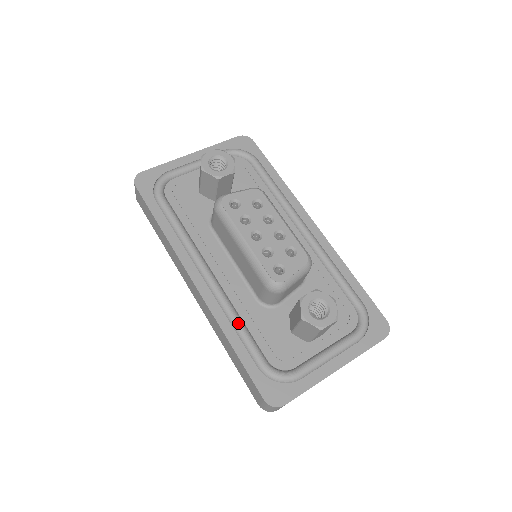
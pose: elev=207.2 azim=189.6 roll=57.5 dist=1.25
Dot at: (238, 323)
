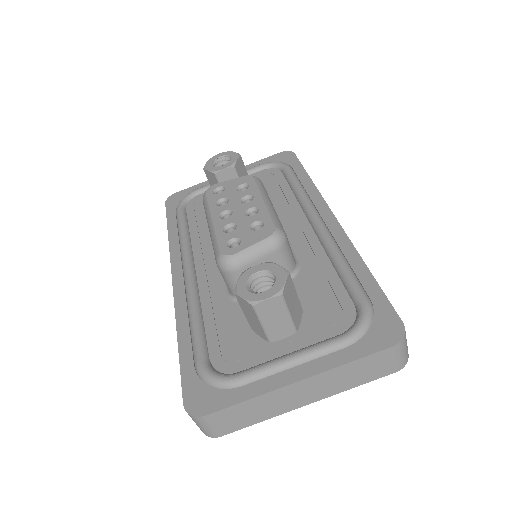
Dot at: (193, 315)
